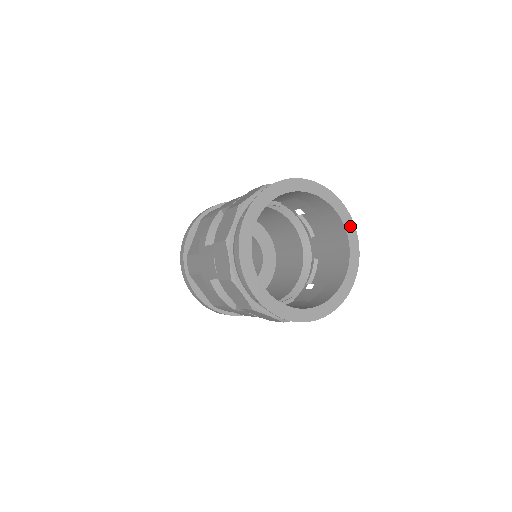
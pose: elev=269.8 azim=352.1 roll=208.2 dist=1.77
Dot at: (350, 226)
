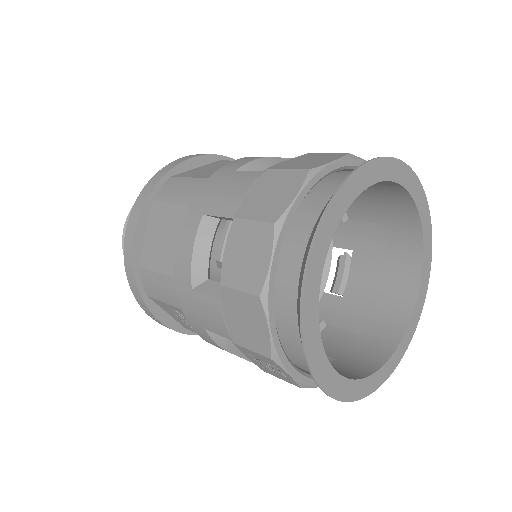
Dot at: (418, 312)
